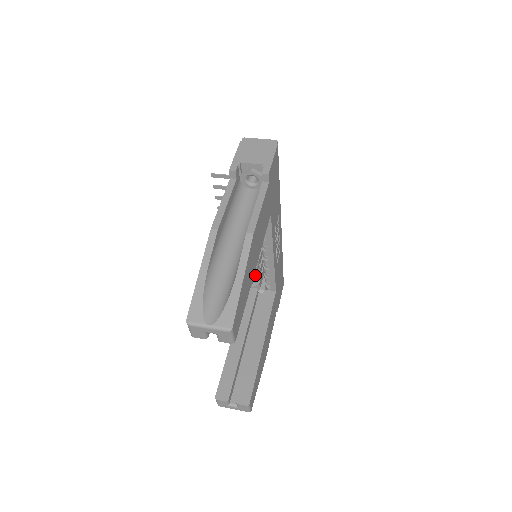
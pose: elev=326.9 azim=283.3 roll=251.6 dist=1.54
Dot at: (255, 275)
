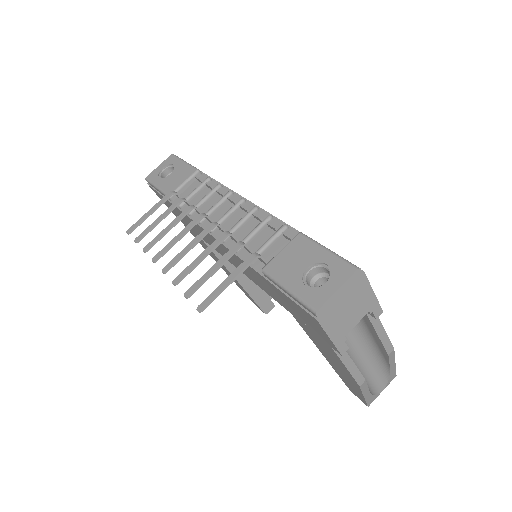
Dot at: occluded
